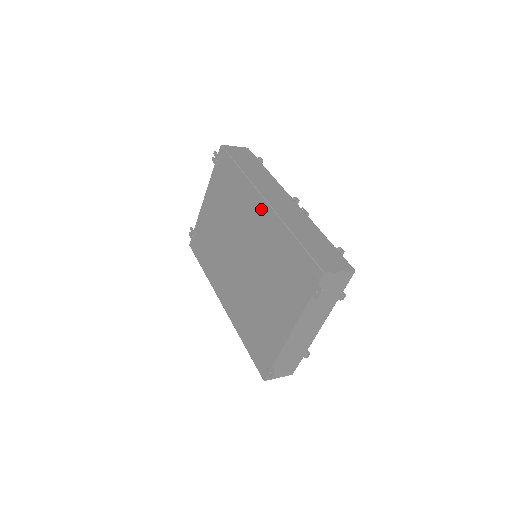
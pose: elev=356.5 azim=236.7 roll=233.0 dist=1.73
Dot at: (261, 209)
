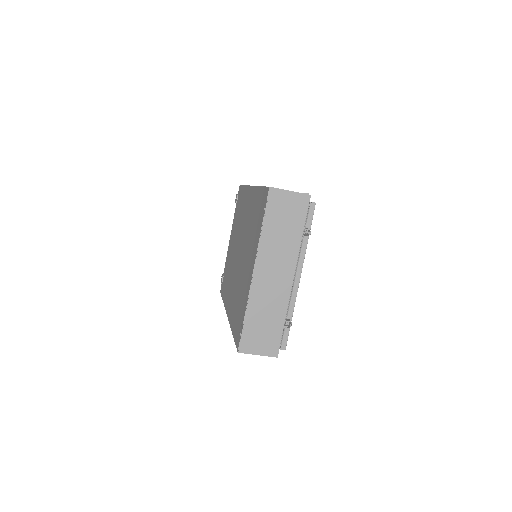
Dot at: (249, 196)
